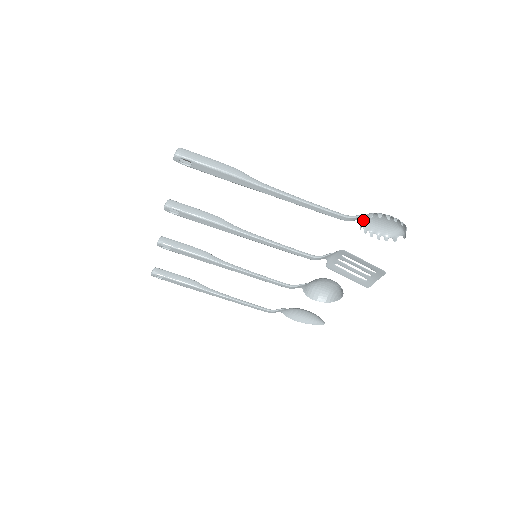
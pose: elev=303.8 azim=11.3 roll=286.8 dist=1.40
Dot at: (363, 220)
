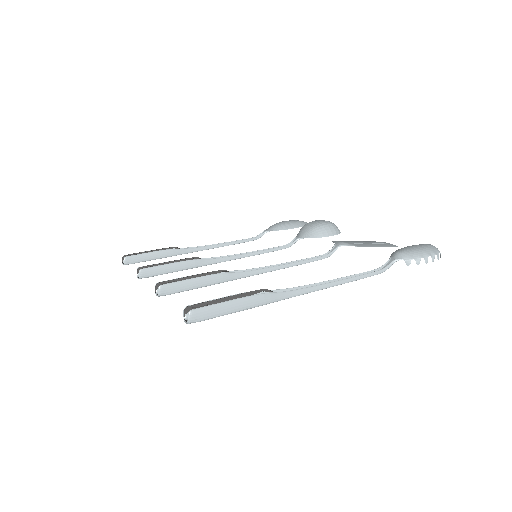
Dot at: (394, 253)
